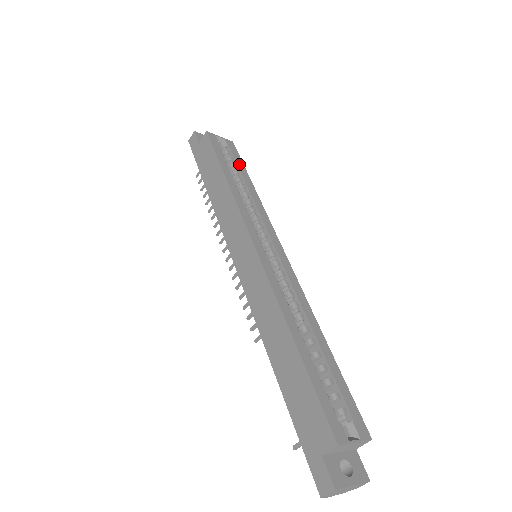
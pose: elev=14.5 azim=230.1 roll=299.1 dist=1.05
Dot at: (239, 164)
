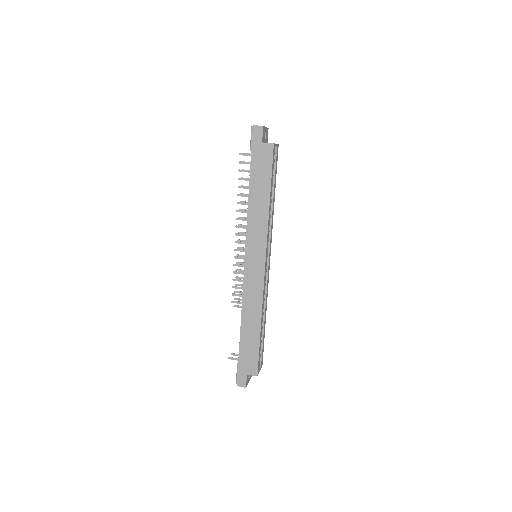
Dot at: (275, 176)
